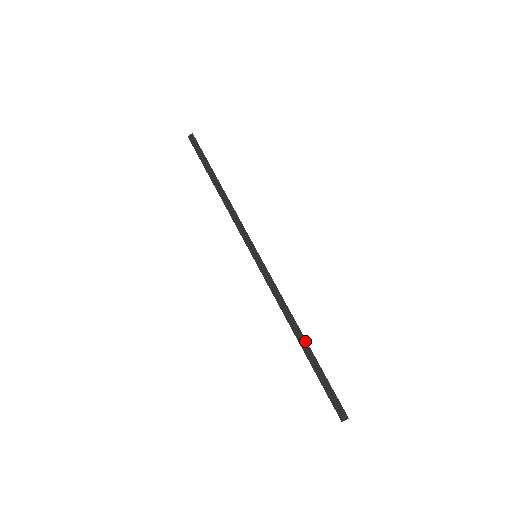
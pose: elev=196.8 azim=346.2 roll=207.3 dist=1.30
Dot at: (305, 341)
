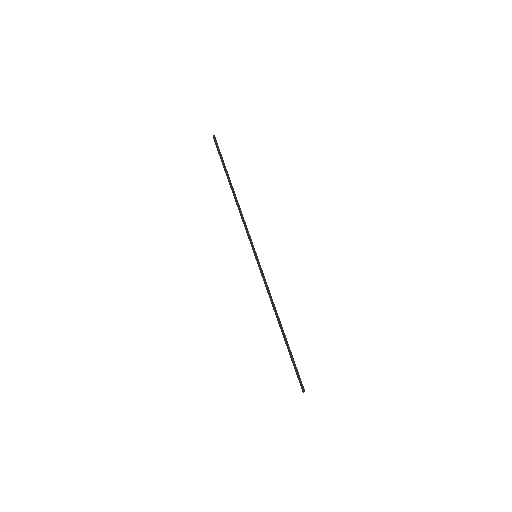
Dot at: (283, 331)
